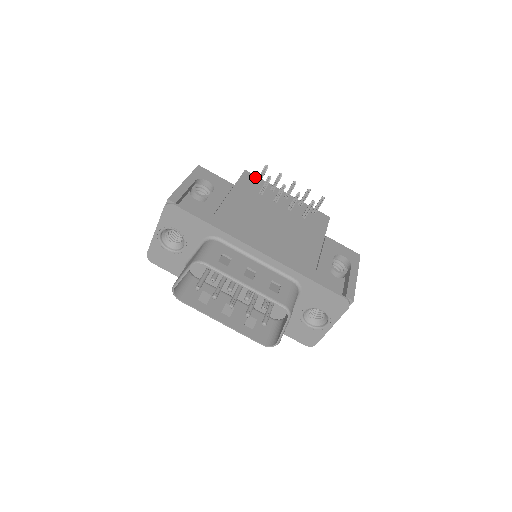
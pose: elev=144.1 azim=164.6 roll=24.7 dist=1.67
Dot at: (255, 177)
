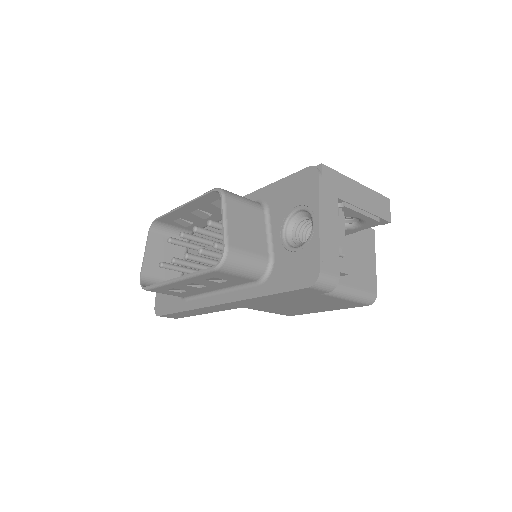
Dot at: occluded
